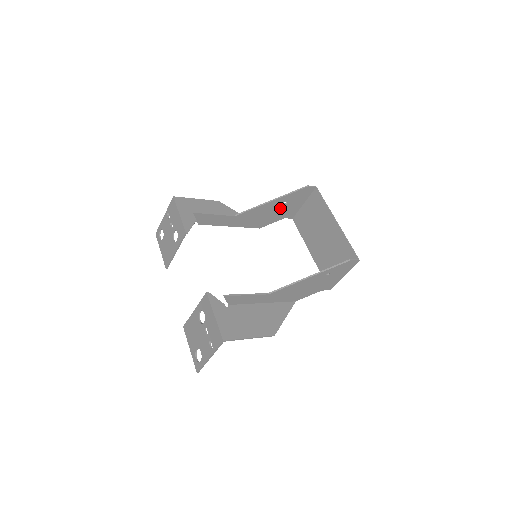
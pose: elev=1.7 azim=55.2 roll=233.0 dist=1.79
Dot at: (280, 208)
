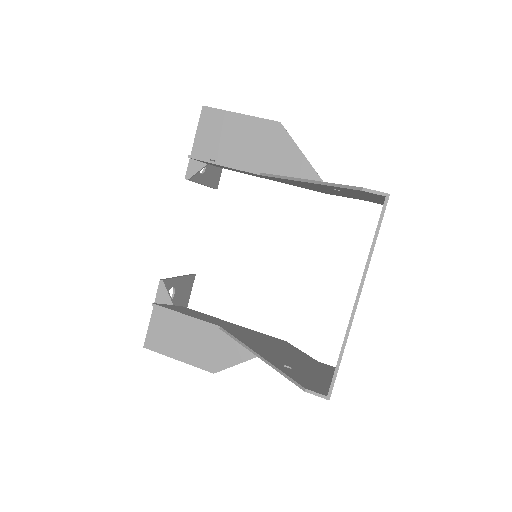
Dot at: occluded
